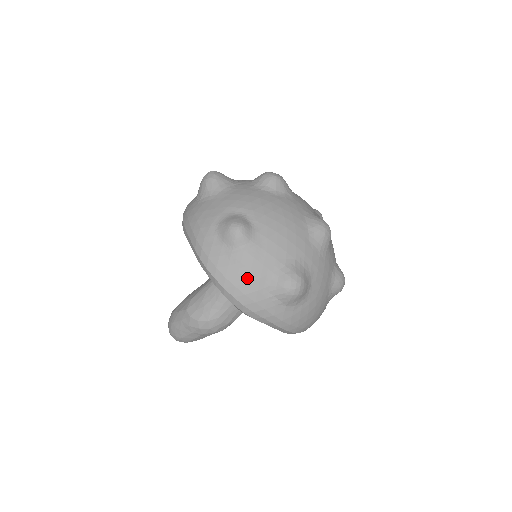
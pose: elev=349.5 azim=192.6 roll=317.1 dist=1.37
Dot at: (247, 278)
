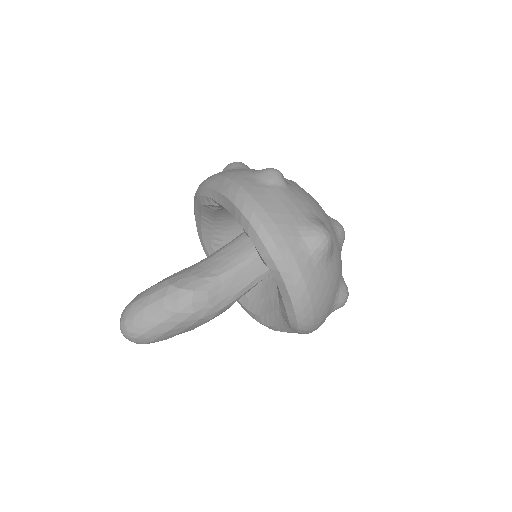
Dot at: (279, 210)
